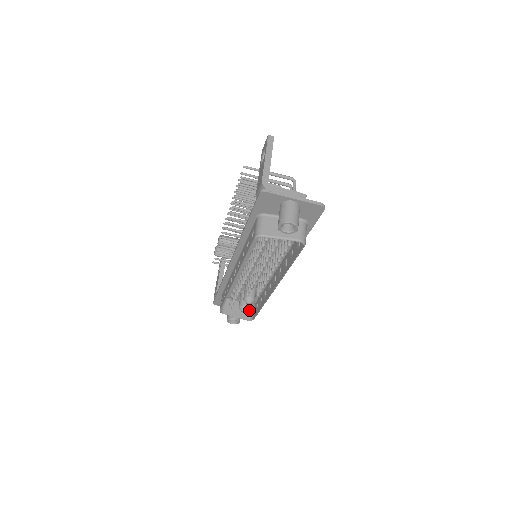
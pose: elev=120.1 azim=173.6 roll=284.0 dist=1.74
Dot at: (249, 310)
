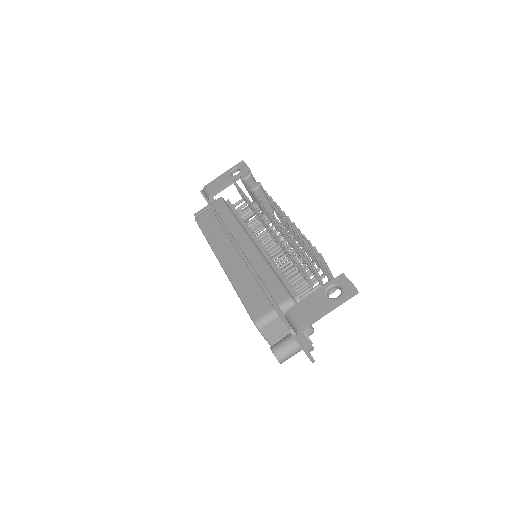
Dot at: occluded
